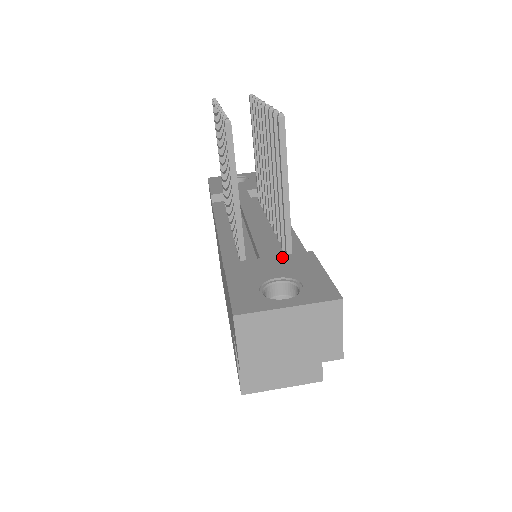
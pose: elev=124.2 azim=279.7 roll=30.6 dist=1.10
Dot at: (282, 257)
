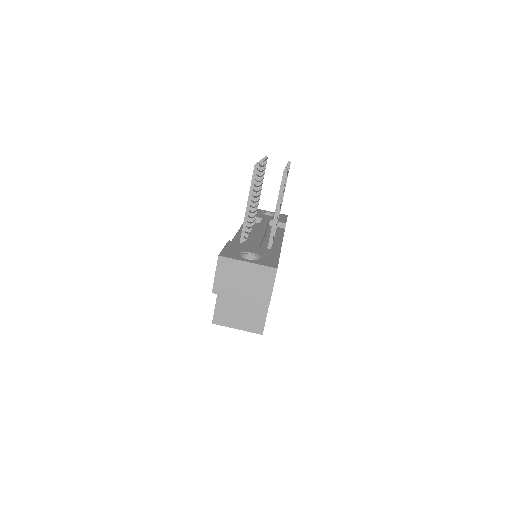
Dot at: (262, 248)
